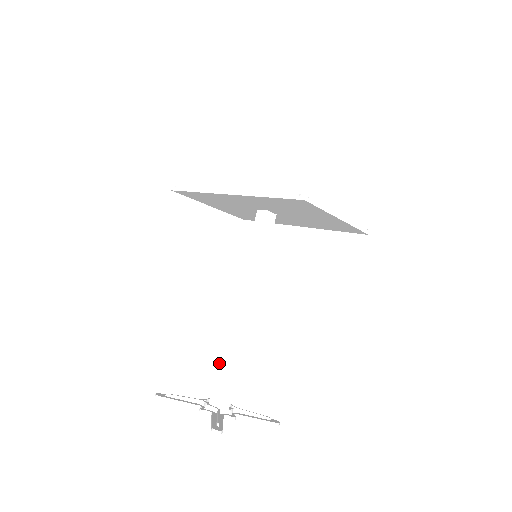
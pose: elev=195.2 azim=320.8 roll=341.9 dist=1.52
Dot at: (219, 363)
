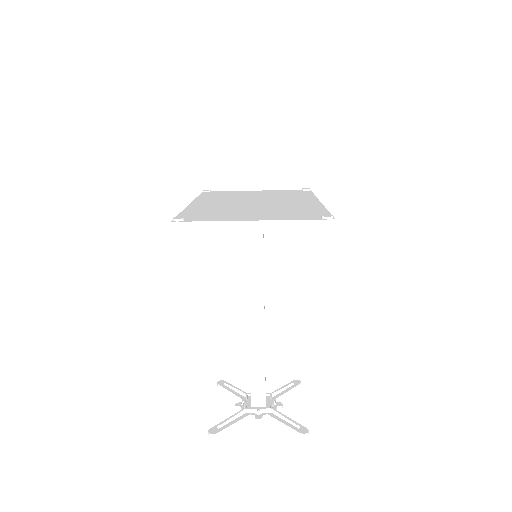
Dot at: occluded
